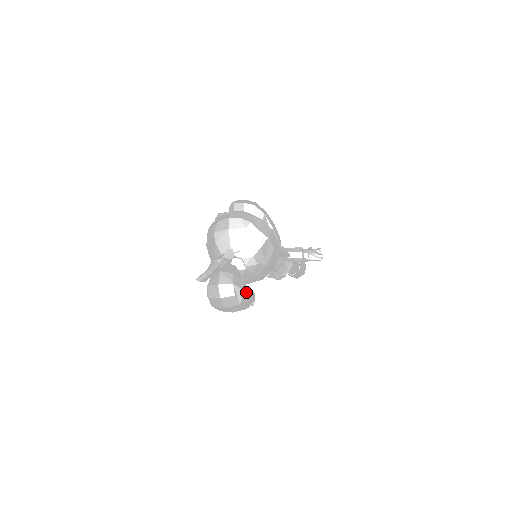
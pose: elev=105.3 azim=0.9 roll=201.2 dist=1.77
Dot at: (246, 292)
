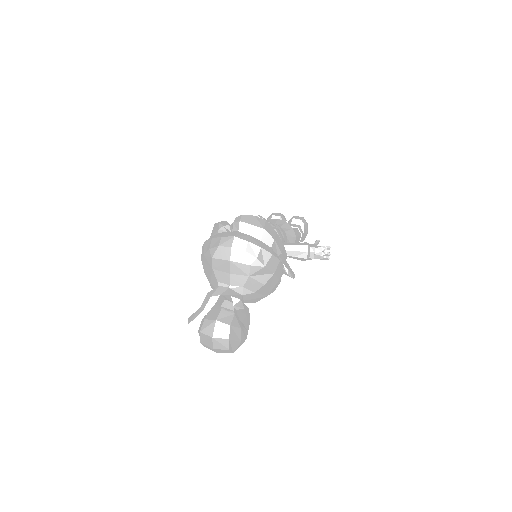
Dot at: (242, 341)
